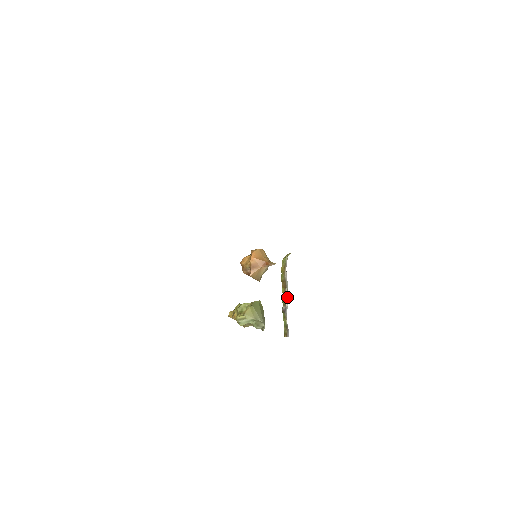
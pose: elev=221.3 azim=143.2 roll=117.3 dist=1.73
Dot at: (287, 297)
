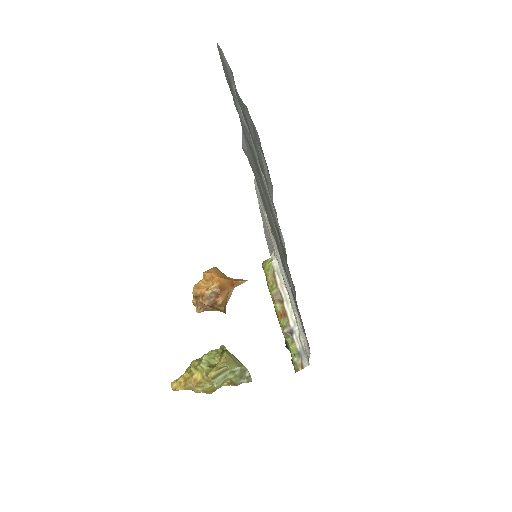
Dot at: (290, 313)
